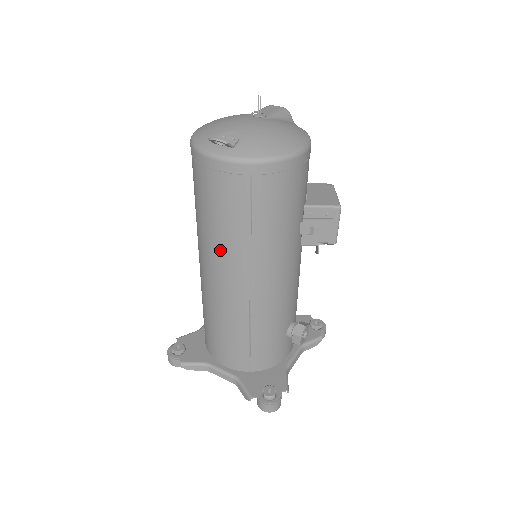
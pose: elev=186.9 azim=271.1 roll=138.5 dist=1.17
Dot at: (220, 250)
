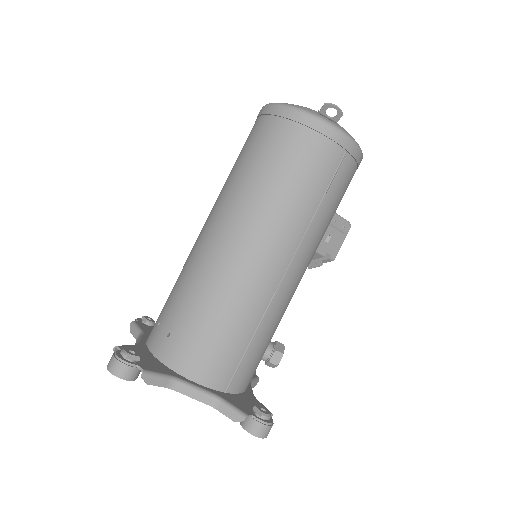
Dot at: (279, 218)
